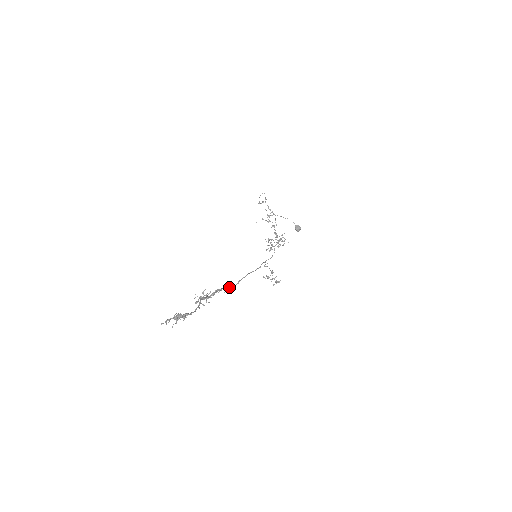
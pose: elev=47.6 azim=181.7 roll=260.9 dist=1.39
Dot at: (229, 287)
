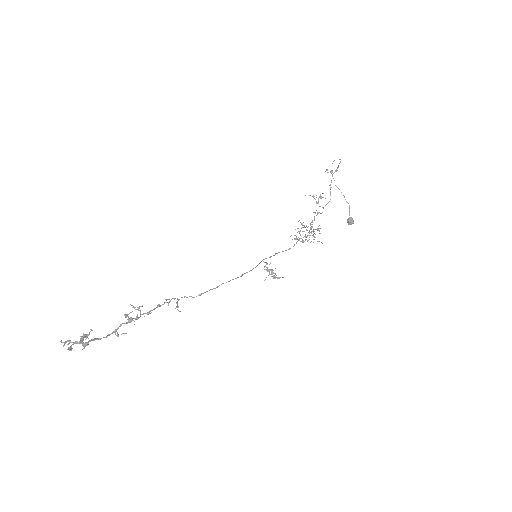
Dot at: occluded
